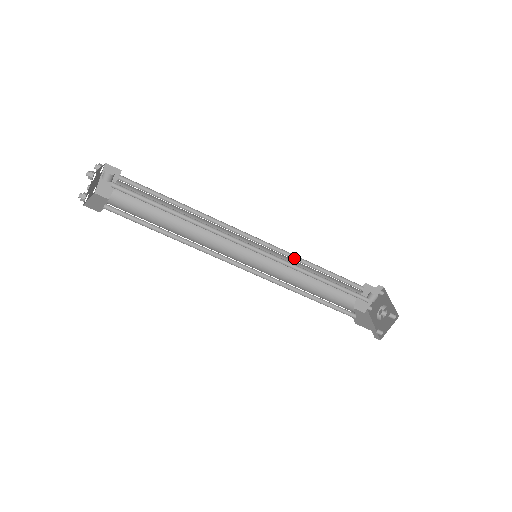
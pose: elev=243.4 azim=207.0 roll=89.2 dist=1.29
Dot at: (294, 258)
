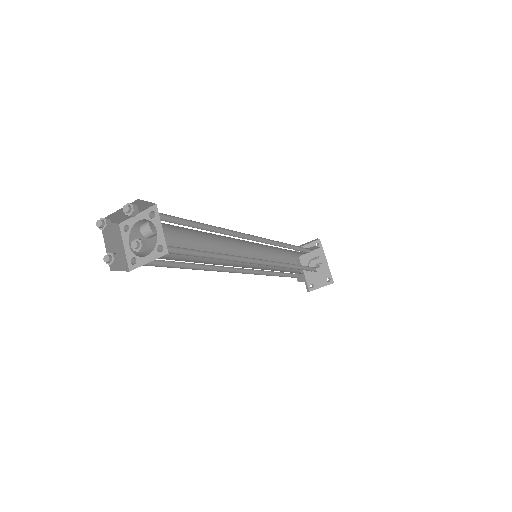
Dot at: (279, 243)
